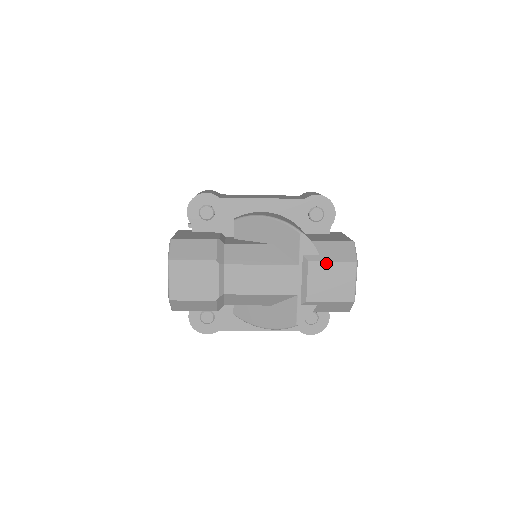
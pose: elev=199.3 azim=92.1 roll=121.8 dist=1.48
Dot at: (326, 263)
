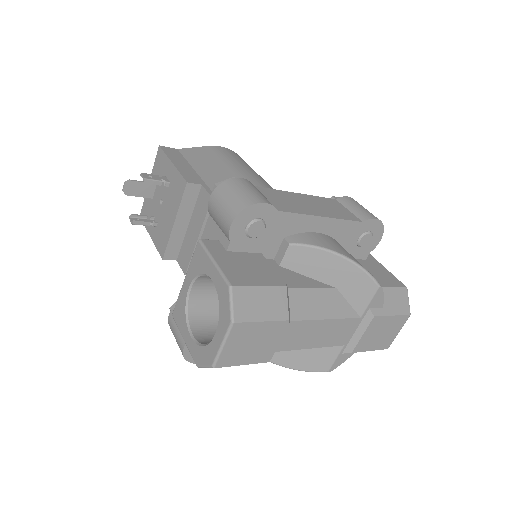
Dot at: (387, 317)
